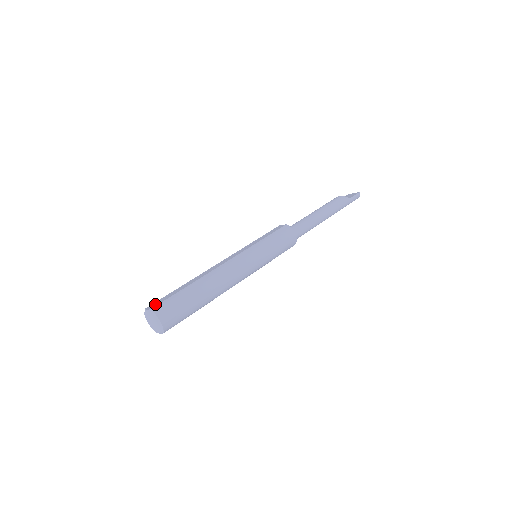
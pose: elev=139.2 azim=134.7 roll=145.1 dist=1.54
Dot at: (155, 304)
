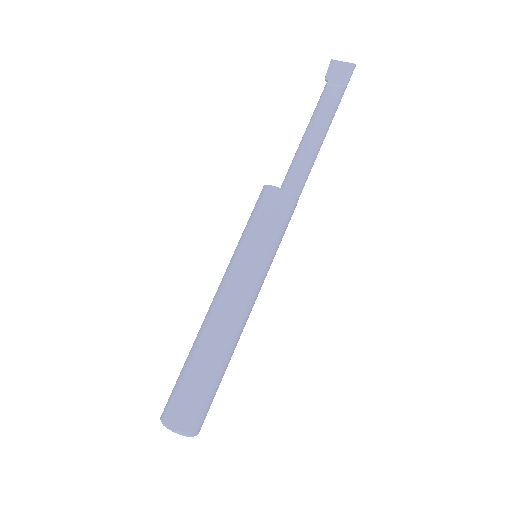
Dot at: (177, 417)
